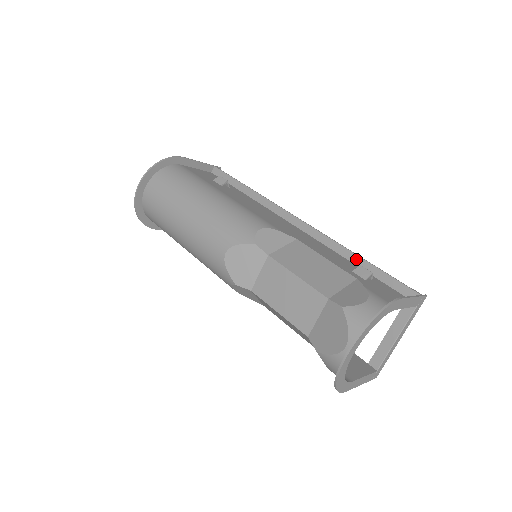
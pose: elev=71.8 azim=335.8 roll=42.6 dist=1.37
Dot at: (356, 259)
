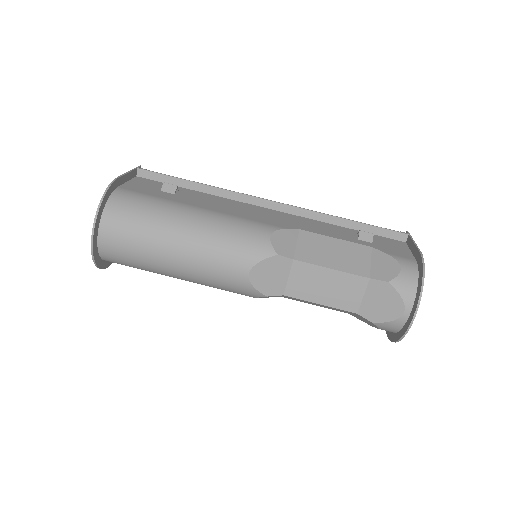
Dot at: (343, 222)
